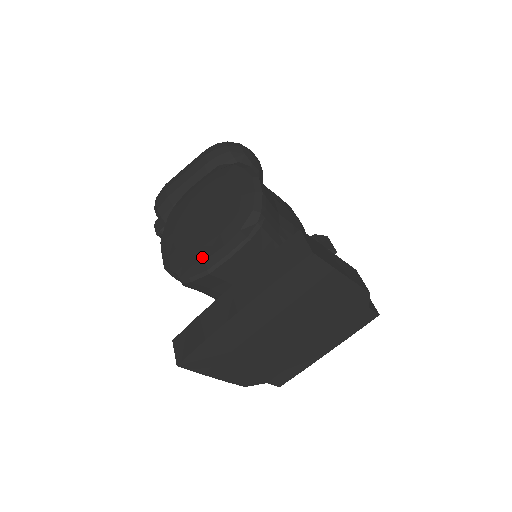
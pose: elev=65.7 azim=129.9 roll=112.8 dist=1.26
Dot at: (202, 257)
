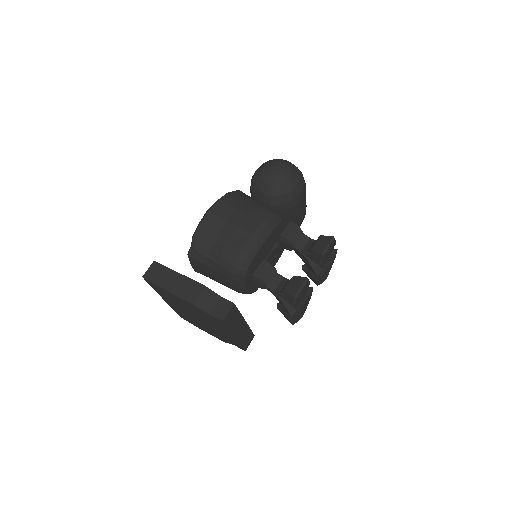
Dot at: occluded
